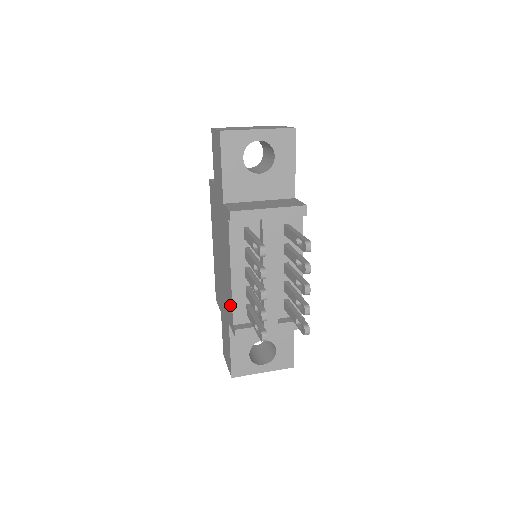
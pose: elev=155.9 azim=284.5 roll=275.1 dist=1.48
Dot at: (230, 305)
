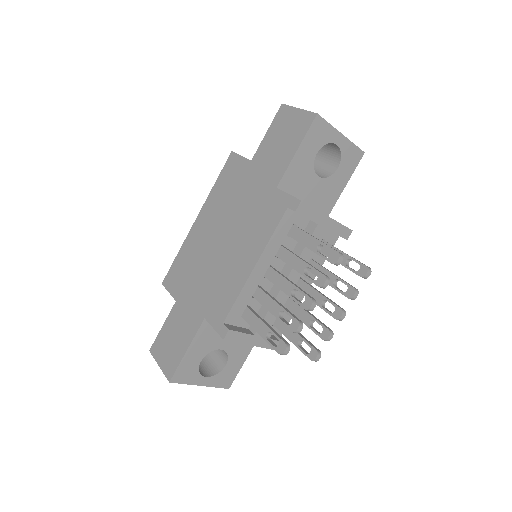
Dot at: (227, 299)
